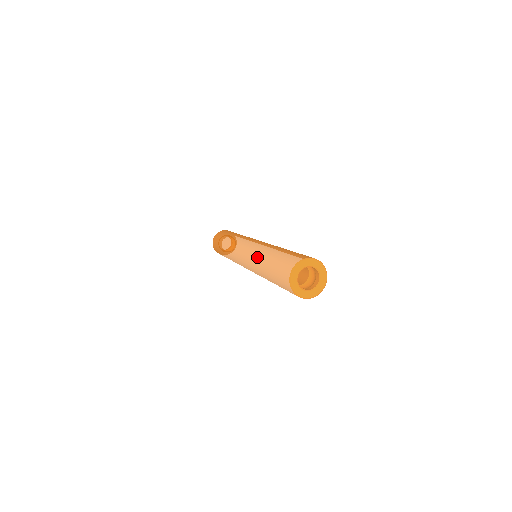
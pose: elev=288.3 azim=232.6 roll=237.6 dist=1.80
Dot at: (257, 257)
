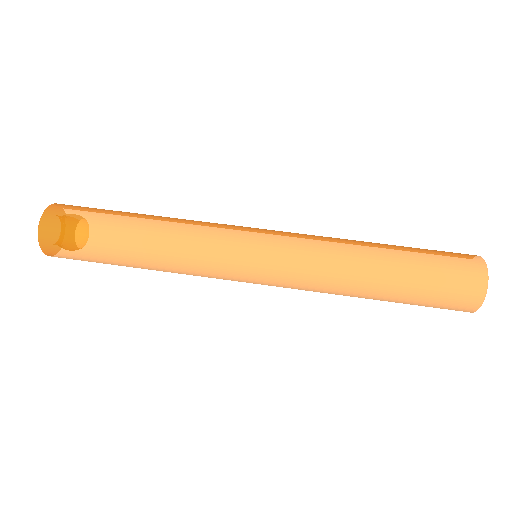
Dot at: (335, 294)
